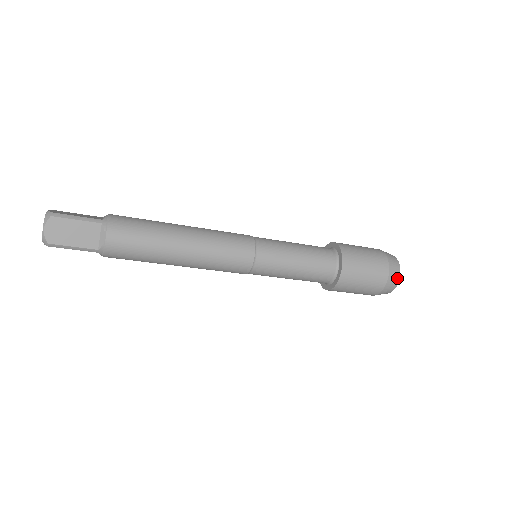
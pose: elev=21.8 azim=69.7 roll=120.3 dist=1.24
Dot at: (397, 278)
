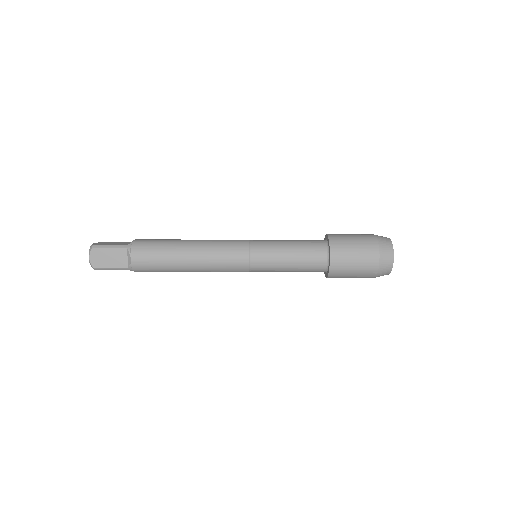
Dot at: (386, 238)
